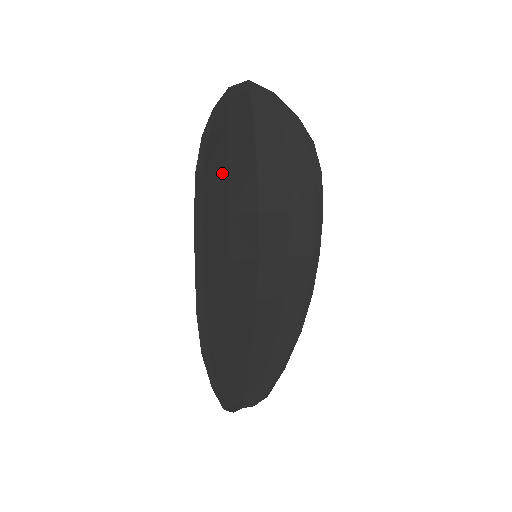
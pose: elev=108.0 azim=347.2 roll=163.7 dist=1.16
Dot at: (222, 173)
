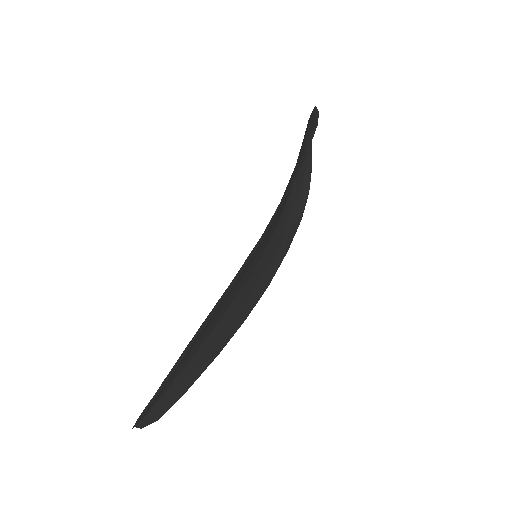
Dot at: occluded
